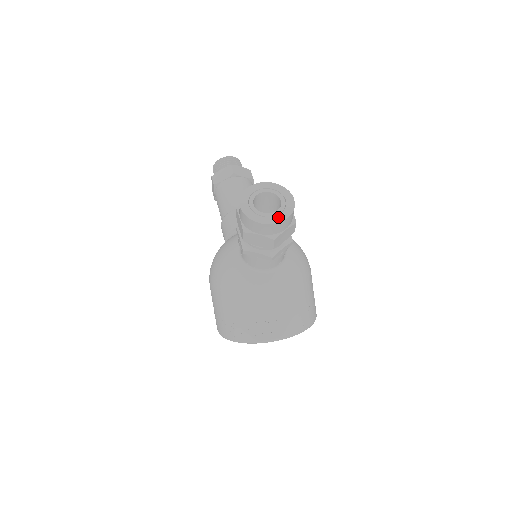
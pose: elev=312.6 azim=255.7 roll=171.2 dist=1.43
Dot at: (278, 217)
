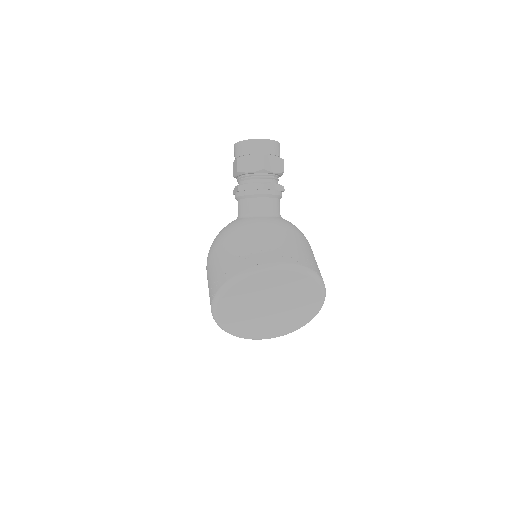
Dot at: (265, 140)
